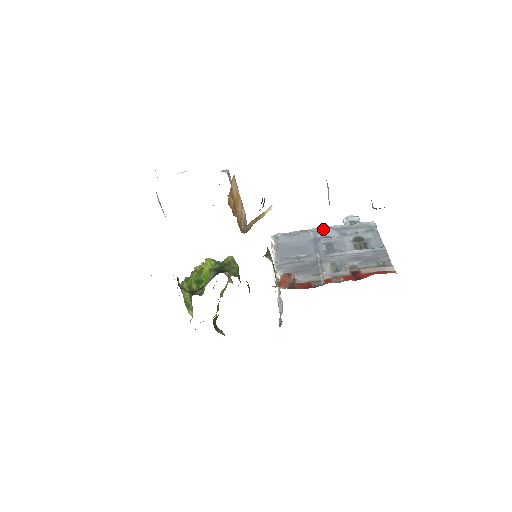
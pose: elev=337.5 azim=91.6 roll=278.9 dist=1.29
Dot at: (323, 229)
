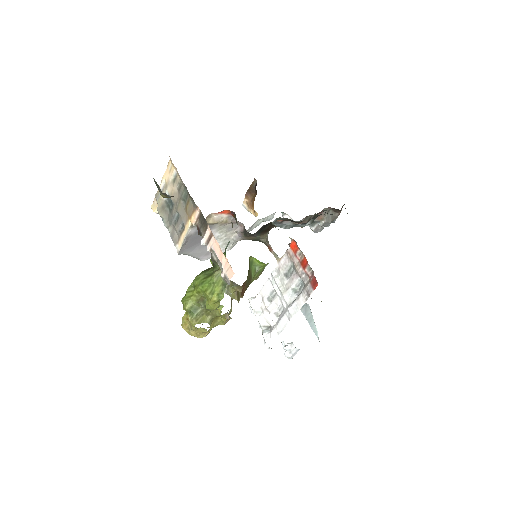
Dot at: occluded
